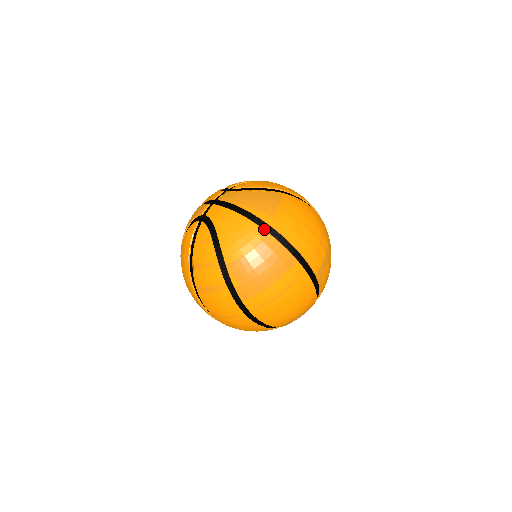
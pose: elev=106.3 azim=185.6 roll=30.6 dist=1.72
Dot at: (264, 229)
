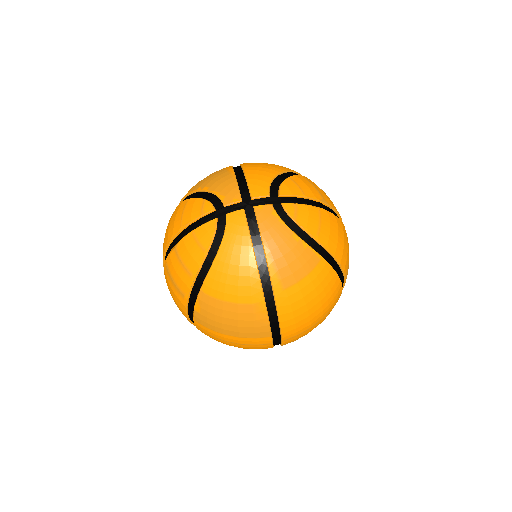
Dot at: (264, 294)
